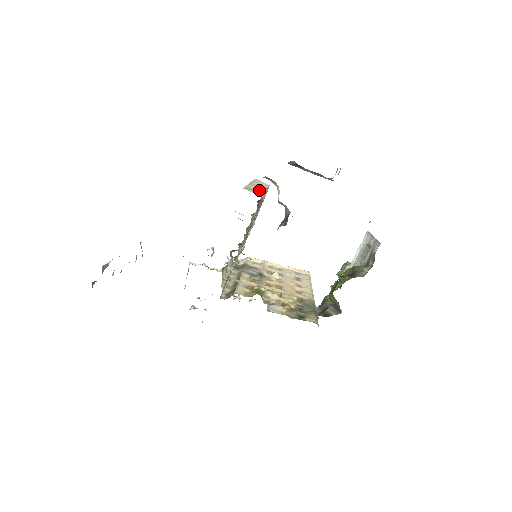
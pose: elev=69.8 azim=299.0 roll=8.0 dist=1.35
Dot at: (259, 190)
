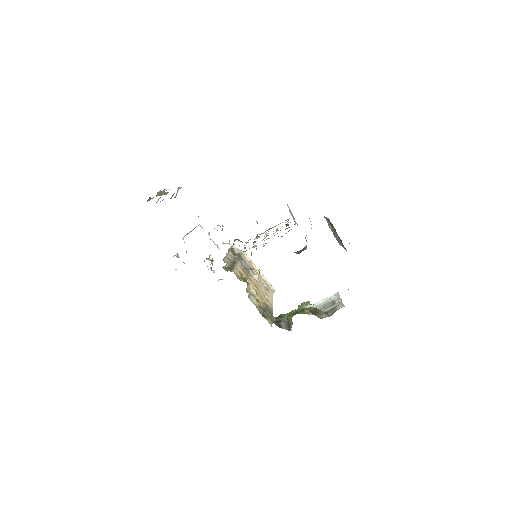
Dot at: occluded
